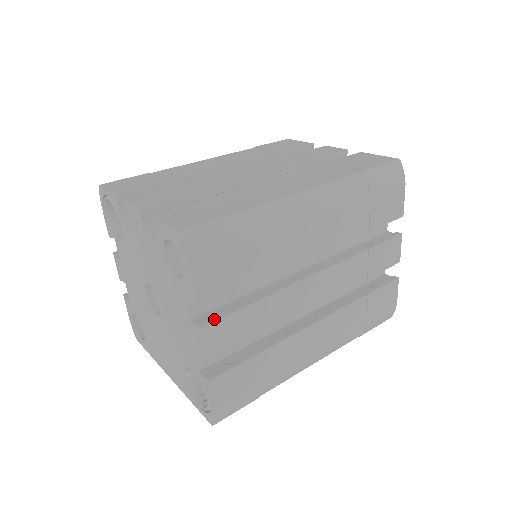
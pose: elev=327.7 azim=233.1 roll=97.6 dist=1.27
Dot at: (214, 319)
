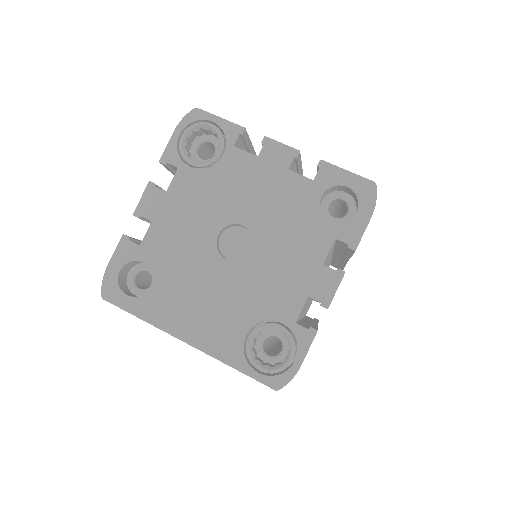
Dot at: occluded
